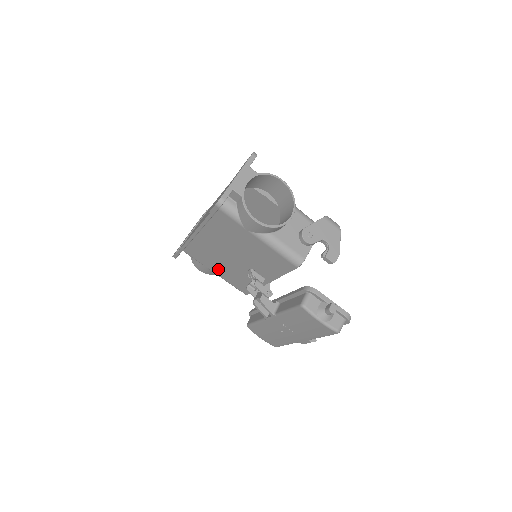
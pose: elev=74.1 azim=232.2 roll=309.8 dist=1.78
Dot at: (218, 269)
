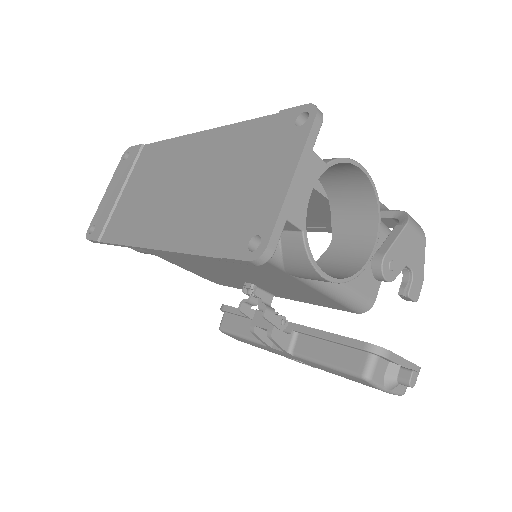
Dot at: (177, 262)
